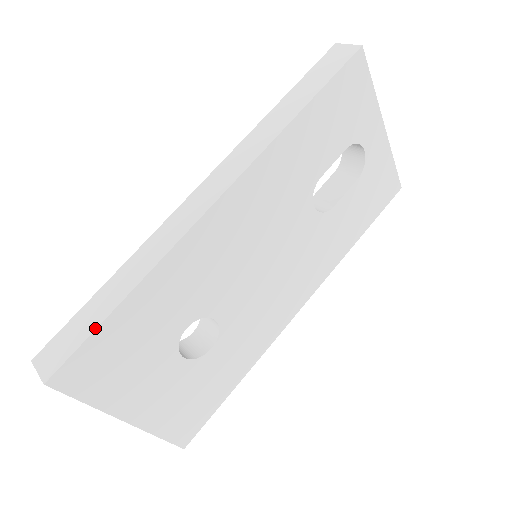
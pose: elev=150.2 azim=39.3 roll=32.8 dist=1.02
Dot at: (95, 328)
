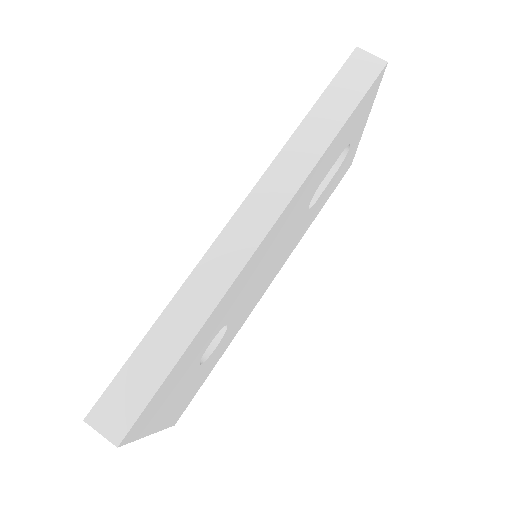
Dot at: (161, 382)
